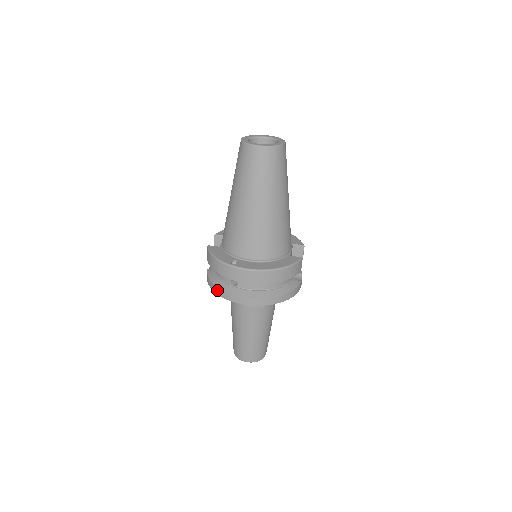
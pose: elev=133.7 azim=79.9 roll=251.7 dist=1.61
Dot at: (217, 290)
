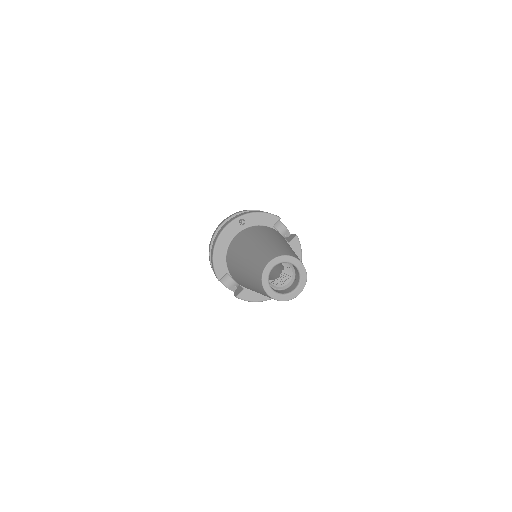
Dot at: occluded
